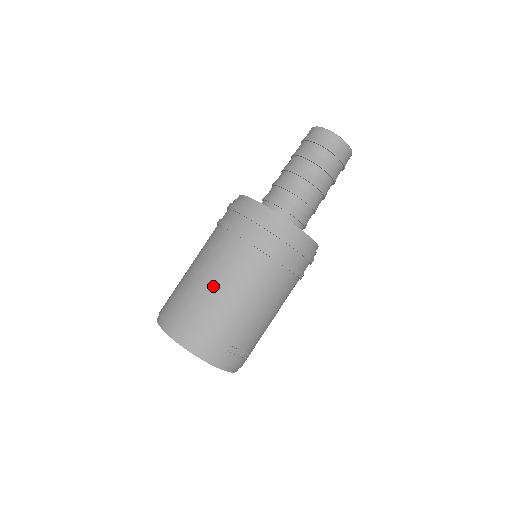
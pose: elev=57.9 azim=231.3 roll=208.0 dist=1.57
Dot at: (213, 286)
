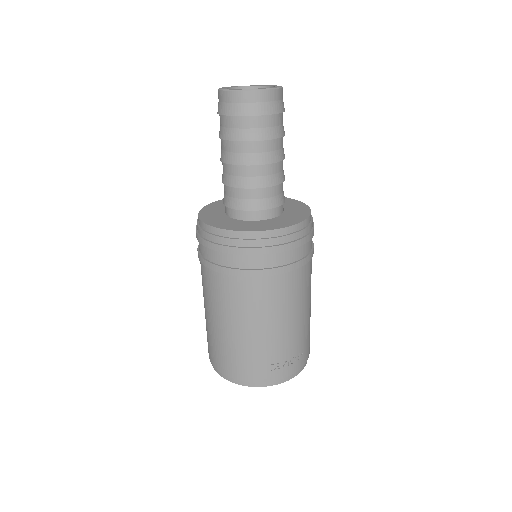
Dot at: (219, 323)
